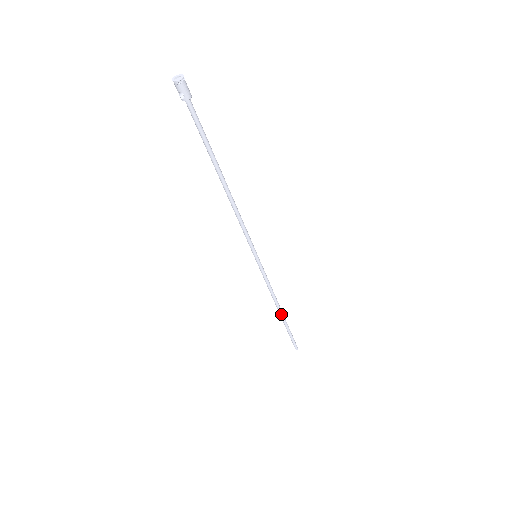
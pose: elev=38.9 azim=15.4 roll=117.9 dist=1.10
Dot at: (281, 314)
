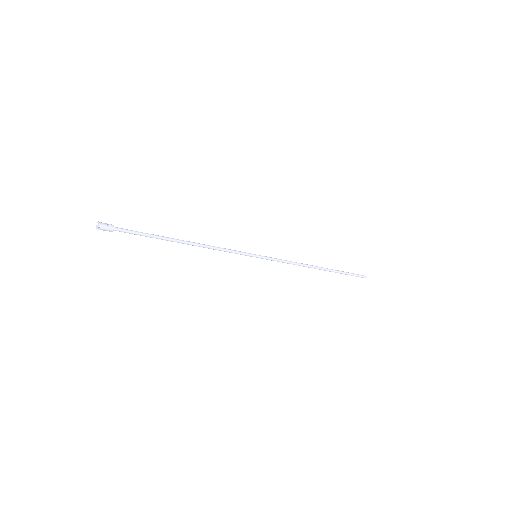
Dot at: (320, 269)
